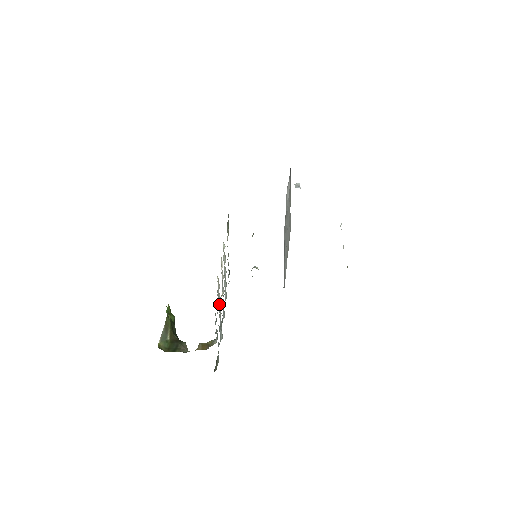
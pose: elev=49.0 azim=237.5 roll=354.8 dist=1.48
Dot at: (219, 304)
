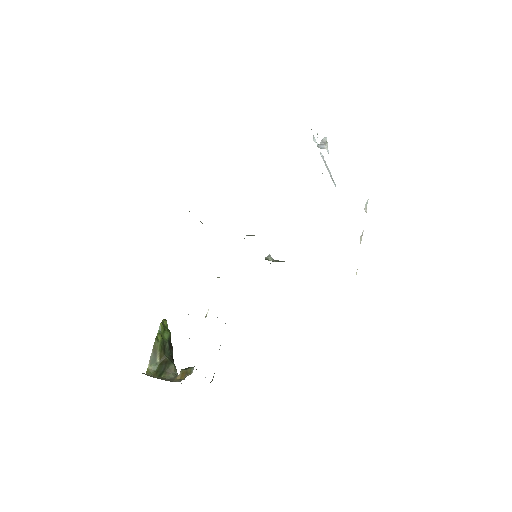
Dot at: occluded
